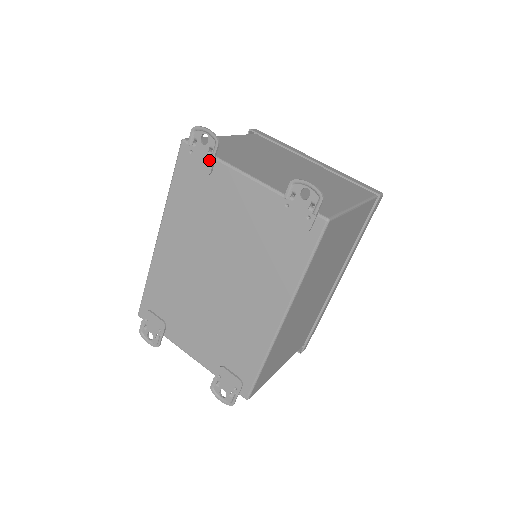
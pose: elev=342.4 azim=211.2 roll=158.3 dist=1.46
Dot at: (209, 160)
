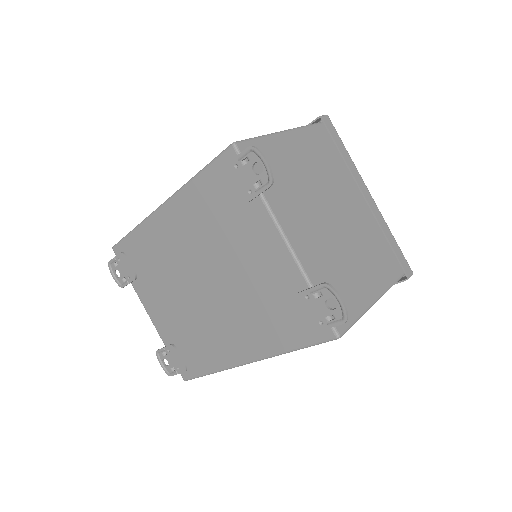
Dot at: (252, 191)
